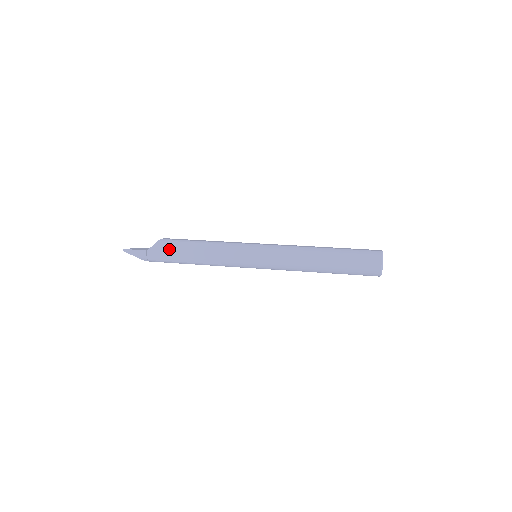
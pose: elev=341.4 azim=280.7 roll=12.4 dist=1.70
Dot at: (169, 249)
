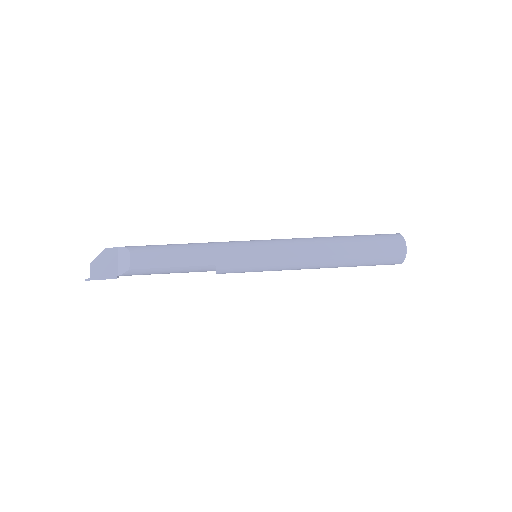
Dot at: (147, 274)
